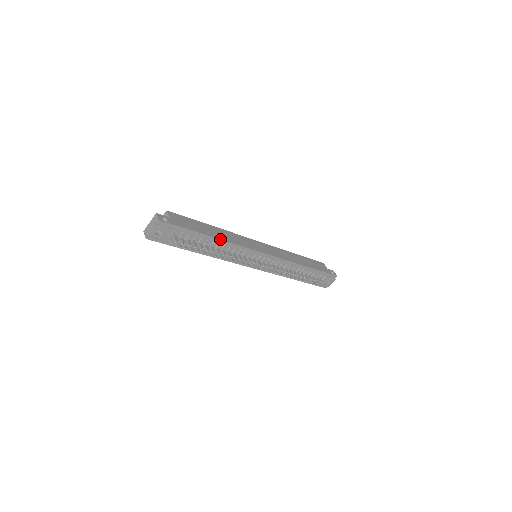
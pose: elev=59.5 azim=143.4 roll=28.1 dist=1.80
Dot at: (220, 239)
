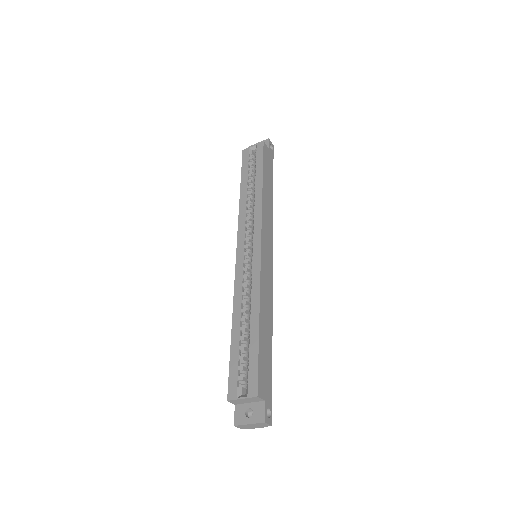
Dot at: (272, 328)
